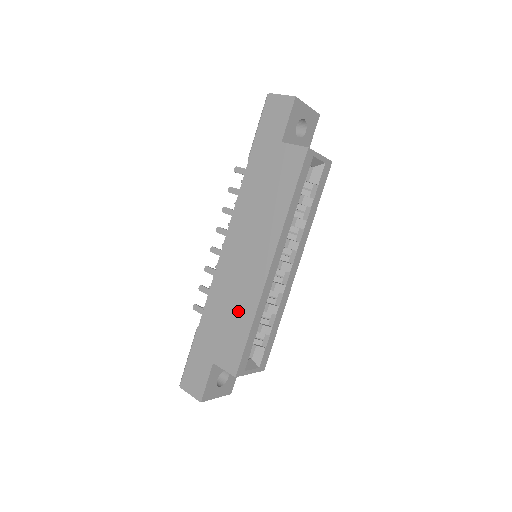
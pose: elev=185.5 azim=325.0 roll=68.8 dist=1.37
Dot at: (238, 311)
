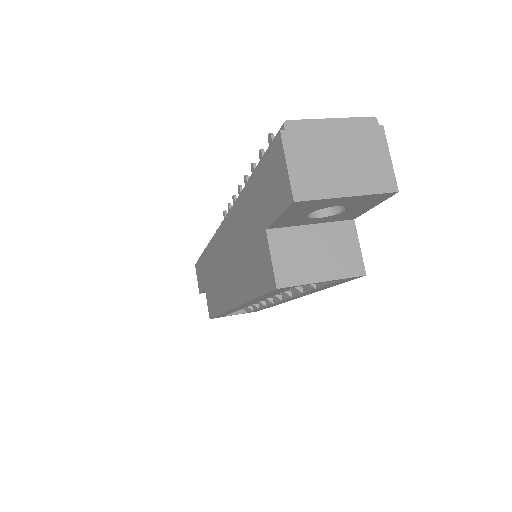
Dot at: (216, 291)
